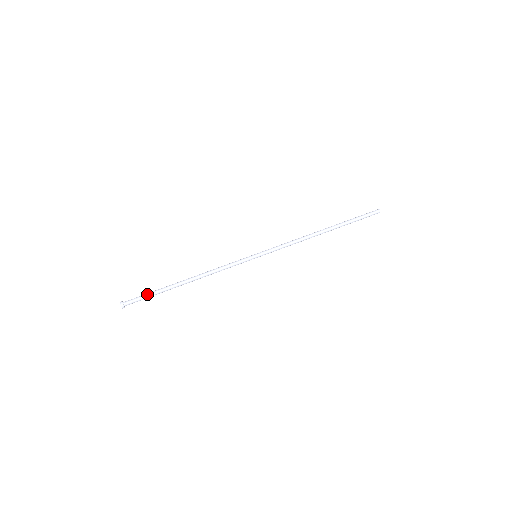
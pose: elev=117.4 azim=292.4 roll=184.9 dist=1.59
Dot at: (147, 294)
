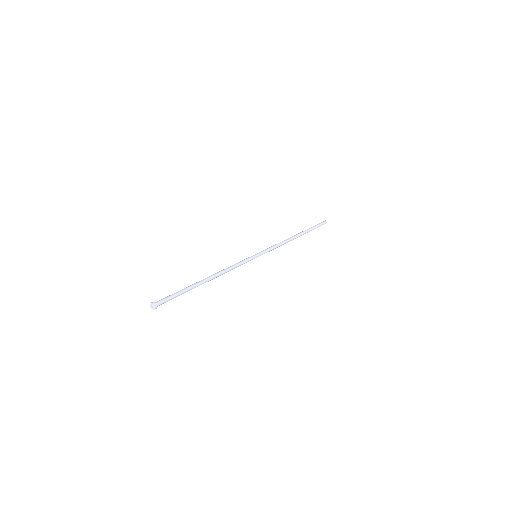
Dot at: (174, 293)
